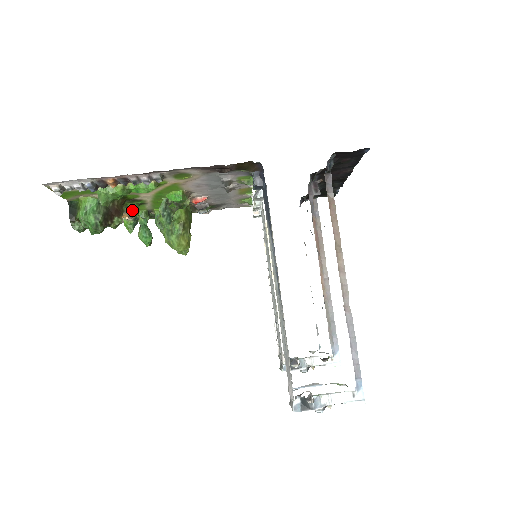
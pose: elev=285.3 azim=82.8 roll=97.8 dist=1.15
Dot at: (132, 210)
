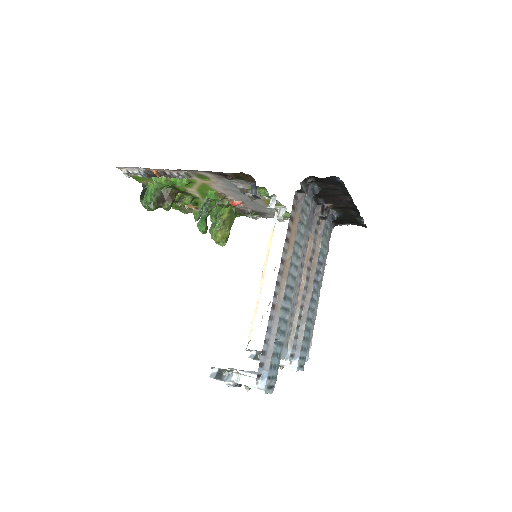
Dot at: (185, 200)
